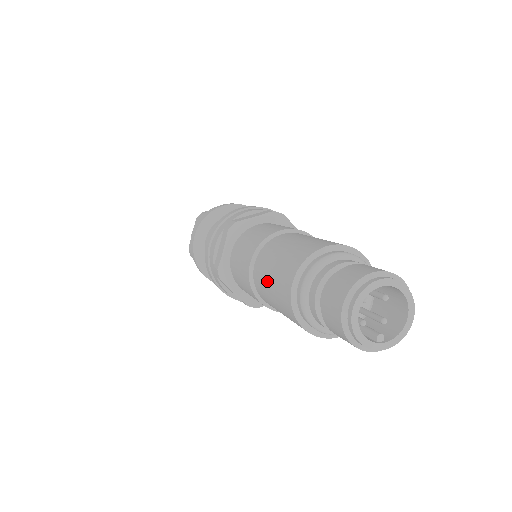
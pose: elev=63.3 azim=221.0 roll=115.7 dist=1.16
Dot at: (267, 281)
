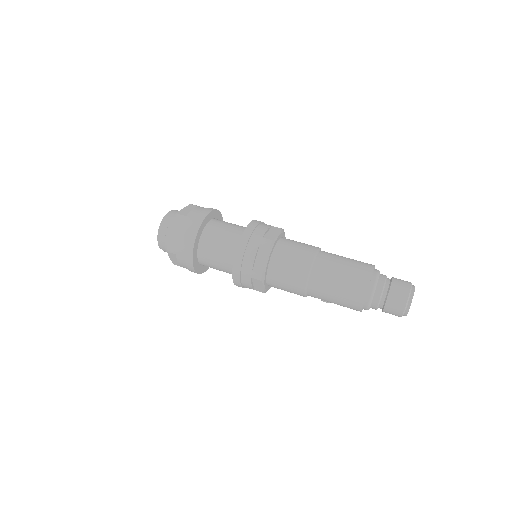
Dot at: (340, 263)
